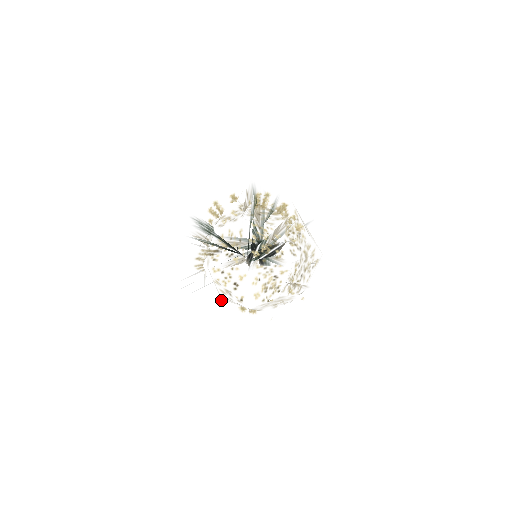
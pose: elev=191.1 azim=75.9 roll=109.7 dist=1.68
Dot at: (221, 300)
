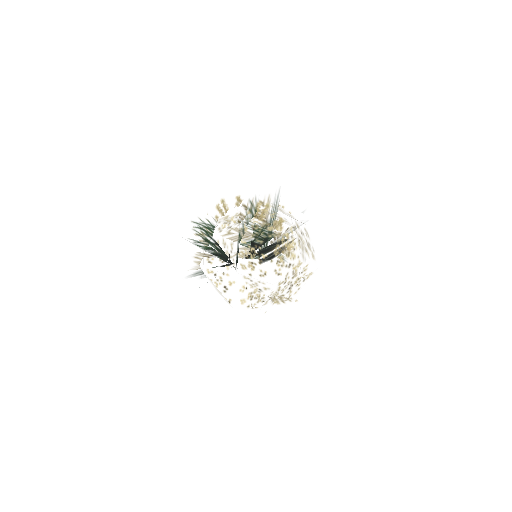
Dot at: occluded
